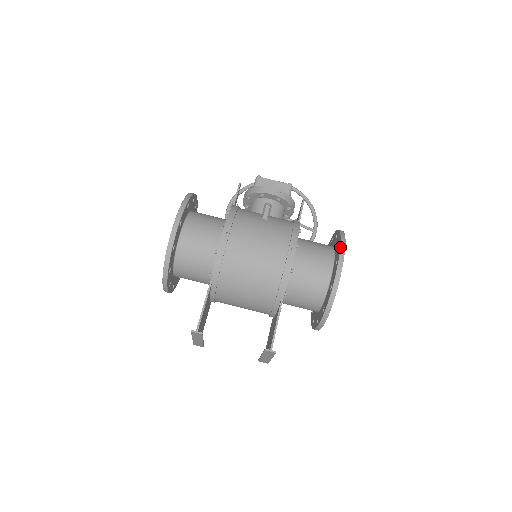
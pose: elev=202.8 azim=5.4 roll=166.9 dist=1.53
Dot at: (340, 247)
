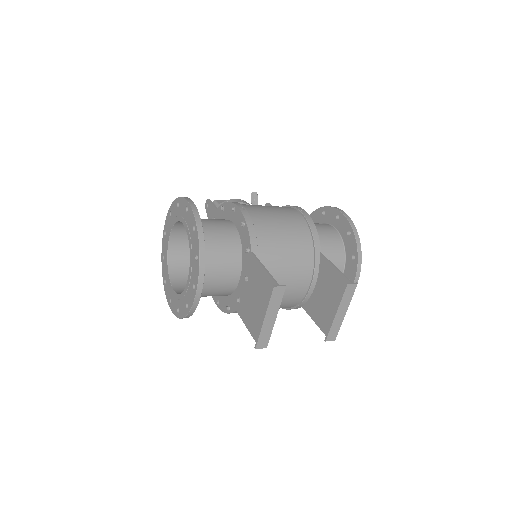
Dot at: (331, 207)
